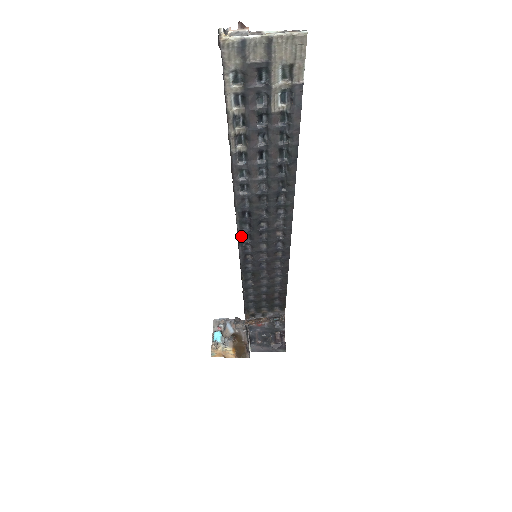
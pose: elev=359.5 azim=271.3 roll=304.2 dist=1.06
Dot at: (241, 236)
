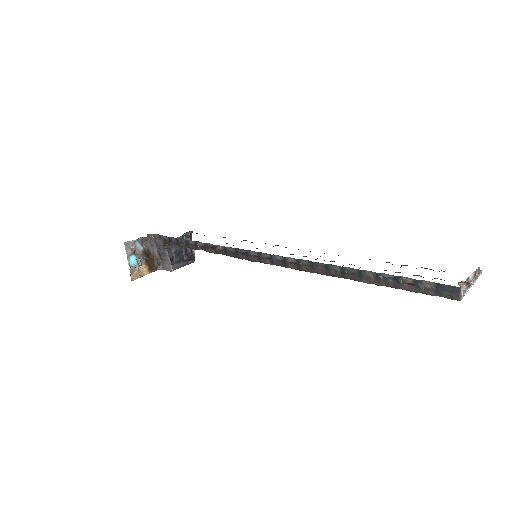
Dot at: (272, 264)
